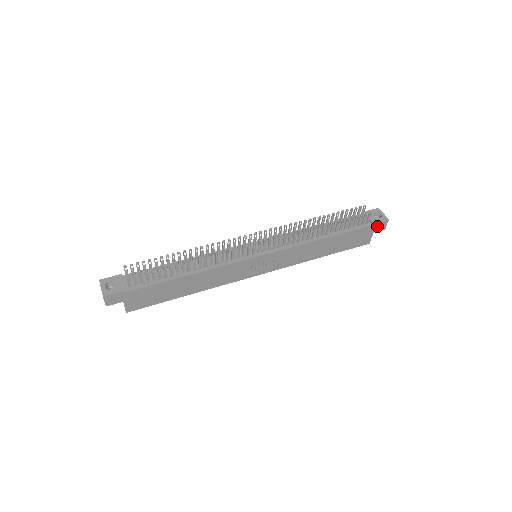
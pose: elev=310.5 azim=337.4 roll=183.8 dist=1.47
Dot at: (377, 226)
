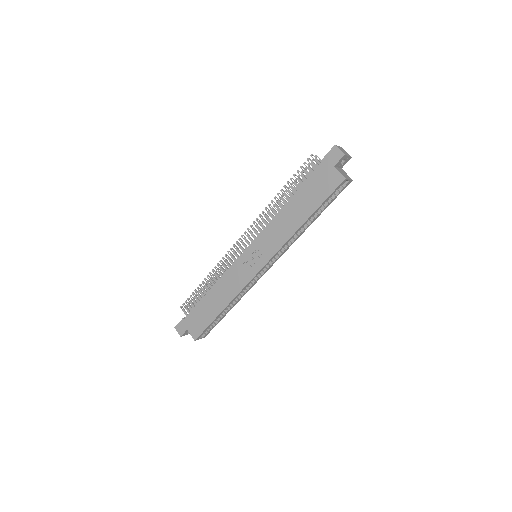
Dot at: (330, 159)
